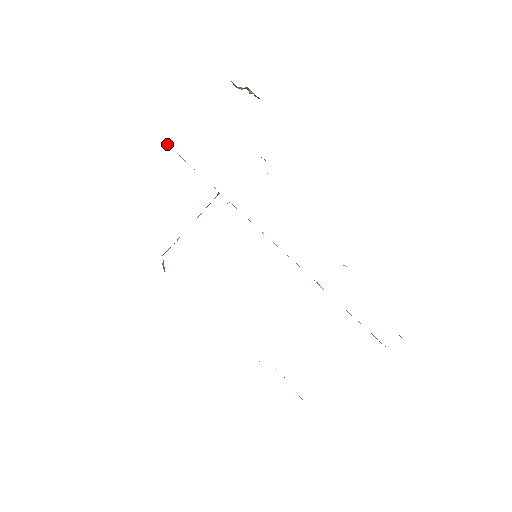
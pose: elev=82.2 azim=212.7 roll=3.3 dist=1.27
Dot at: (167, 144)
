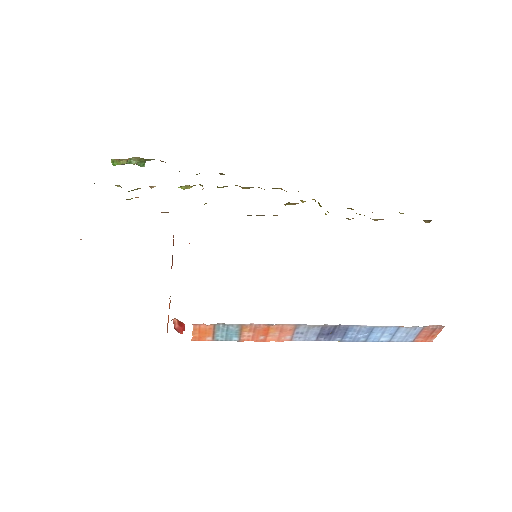
Dot at: occluded
